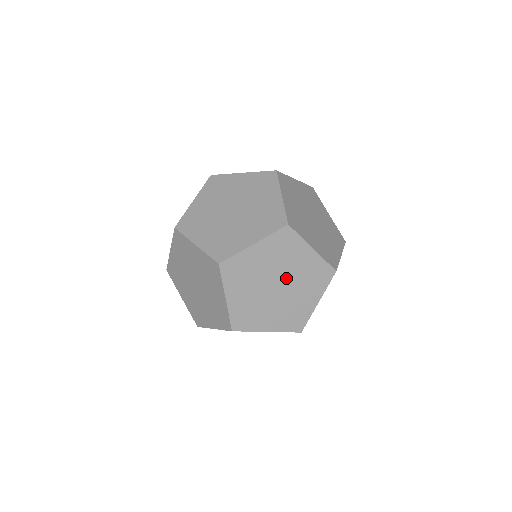
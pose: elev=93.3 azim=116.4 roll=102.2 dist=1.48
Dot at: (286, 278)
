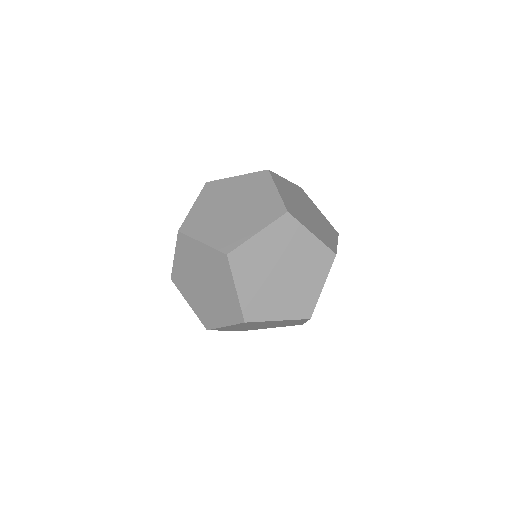
Dot at: occluded
